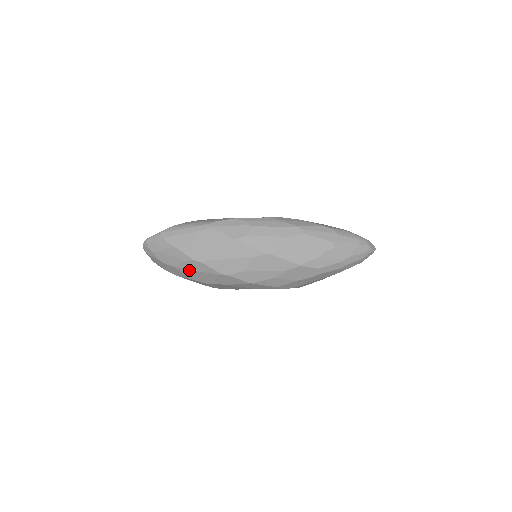
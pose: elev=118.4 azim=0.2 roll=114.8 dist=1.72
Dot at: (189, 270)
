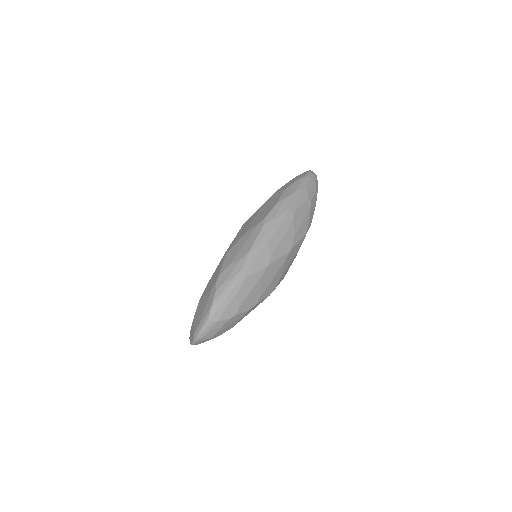
Dot at: occluded
